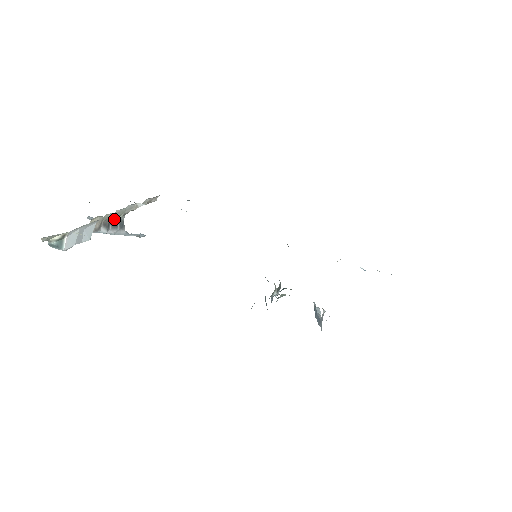
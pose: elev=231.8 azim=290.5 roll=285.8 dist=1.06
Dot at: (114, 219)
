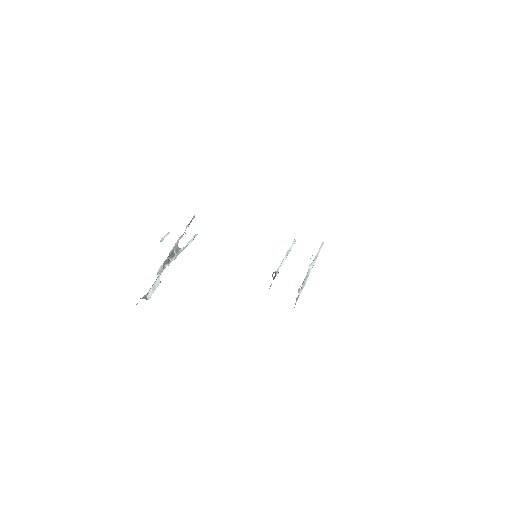
Dot at: (171, 254)
